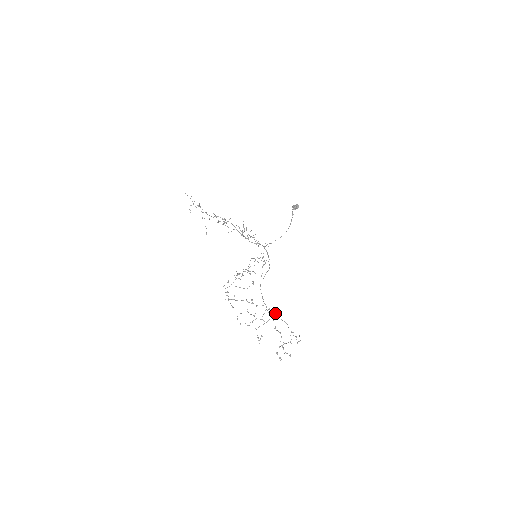
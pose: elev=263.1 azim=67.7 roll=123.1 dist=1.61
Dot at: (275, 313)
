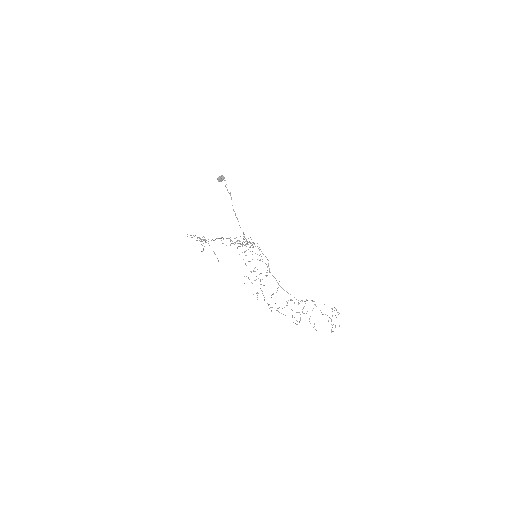
Dot at: (314, 301)
